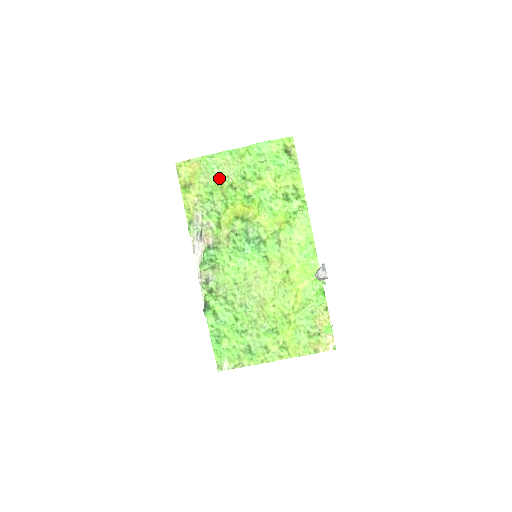
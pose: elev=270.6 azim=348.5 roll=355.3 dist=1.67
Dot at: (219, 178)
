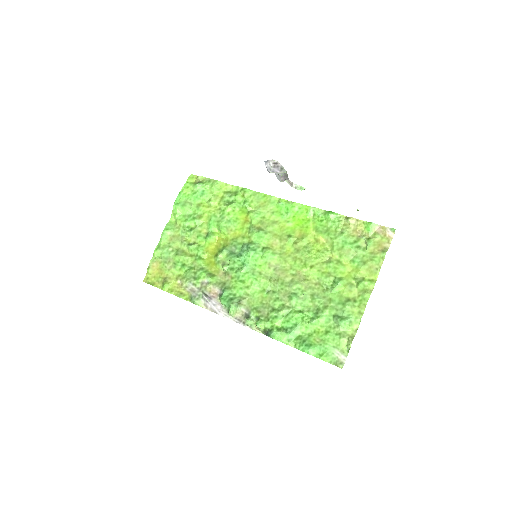
Dot at: (177, 251)
